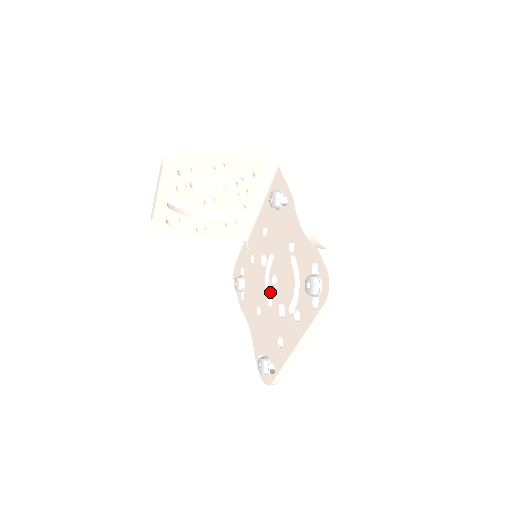
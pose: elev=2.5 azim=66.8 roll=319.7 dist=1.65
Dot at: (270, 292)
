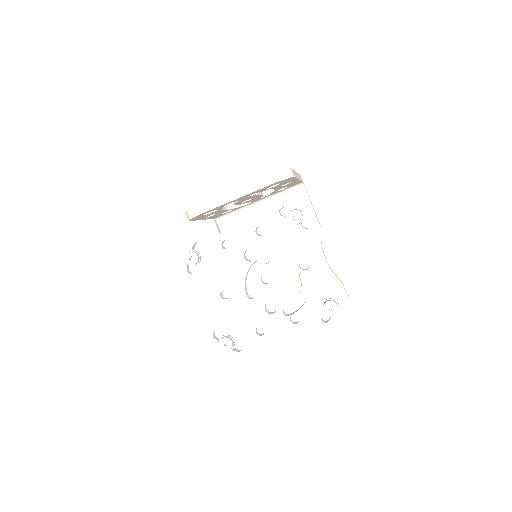
Dot at: (254, 287)
